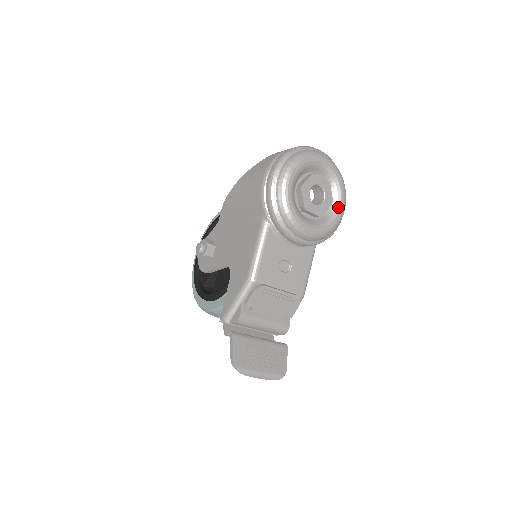
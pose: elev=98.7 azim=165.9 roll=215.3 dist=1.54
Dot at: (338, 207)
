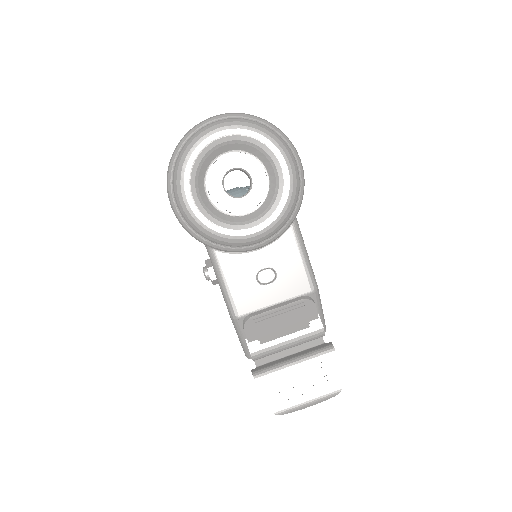
Dot at: (279, 171)
